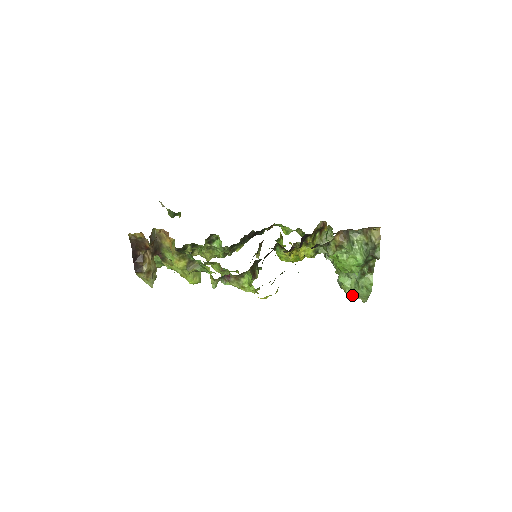
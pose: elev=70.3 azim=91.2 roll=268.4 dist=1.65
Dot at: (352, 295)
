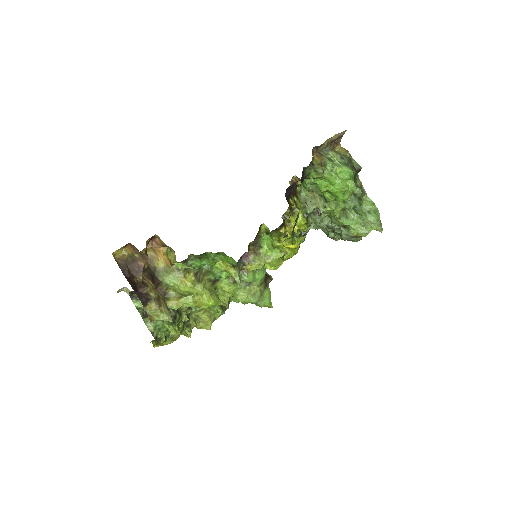
Dot at: (367, 230)
